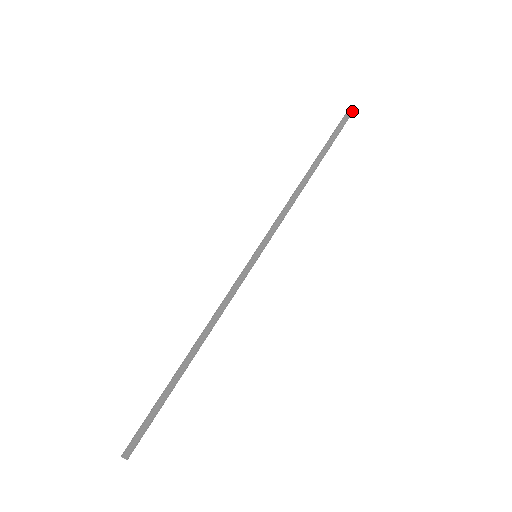
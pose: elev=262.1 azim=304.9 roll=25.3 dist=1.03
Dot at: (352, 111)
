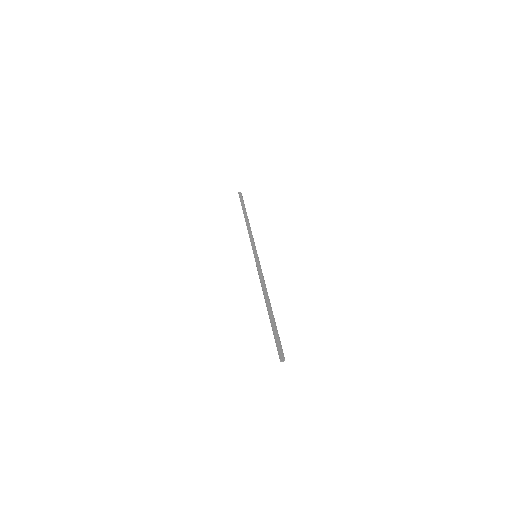
Dot at: (241, 193)
